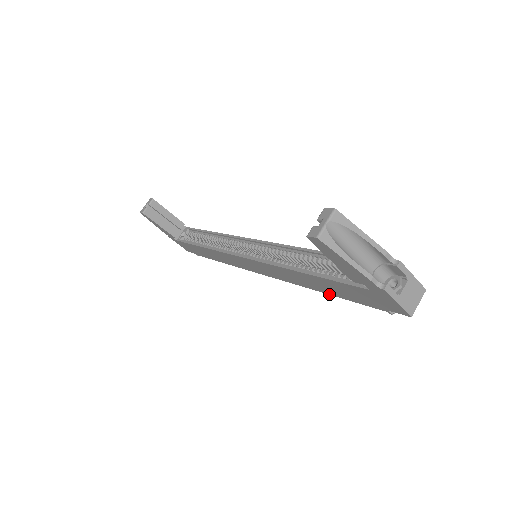
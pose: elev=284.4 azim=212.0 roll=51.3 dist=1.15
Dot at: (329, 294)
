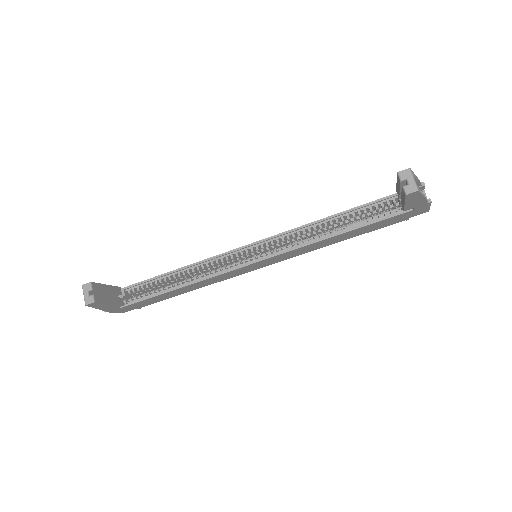
Dot at: occluded
